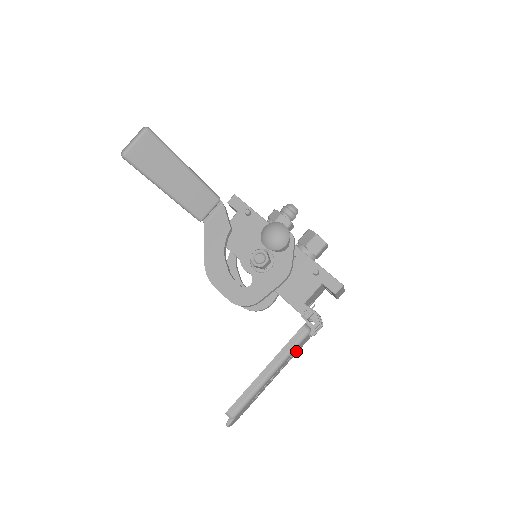
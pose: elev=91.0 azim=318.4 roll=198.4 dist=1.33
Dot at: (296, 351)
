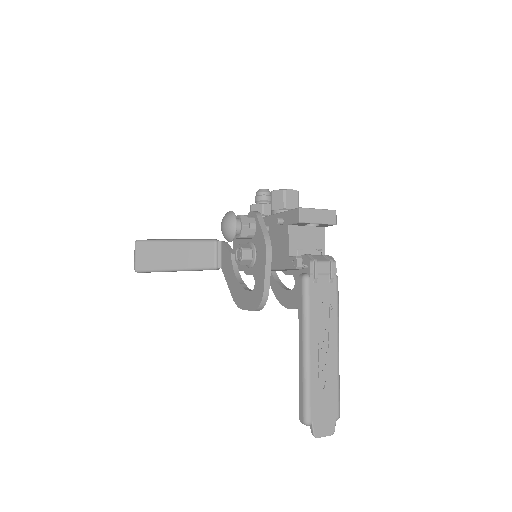
Dot at: (322, 308)
